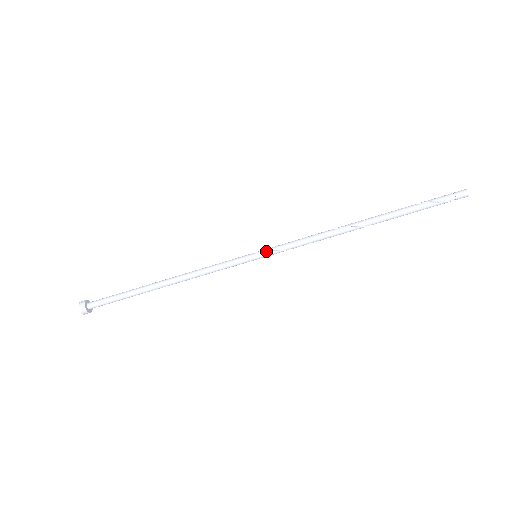
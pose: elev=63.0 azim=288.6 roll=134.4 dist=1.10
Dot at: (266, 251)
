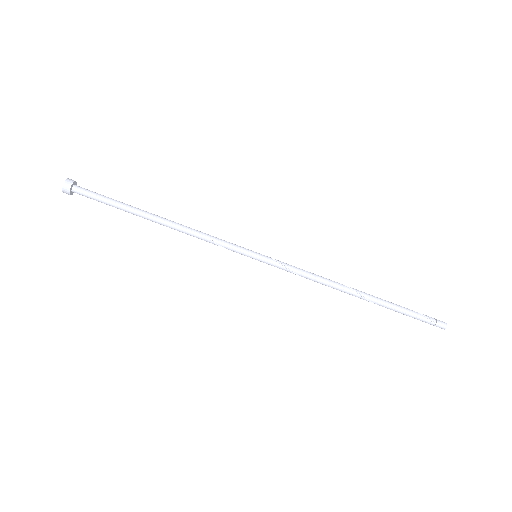
Dot at: (268, 257)
